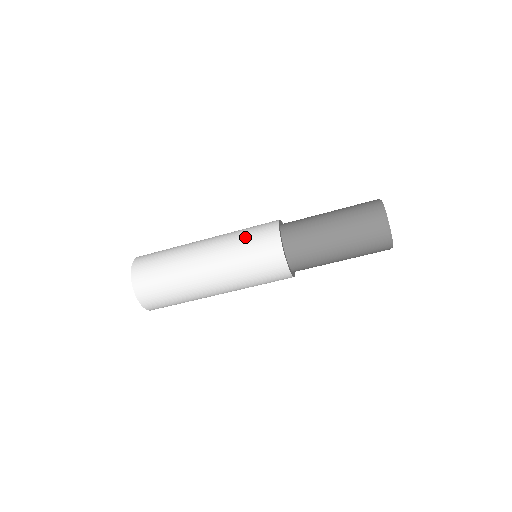
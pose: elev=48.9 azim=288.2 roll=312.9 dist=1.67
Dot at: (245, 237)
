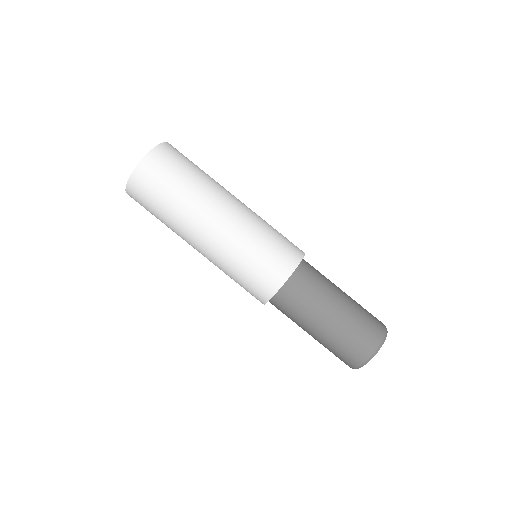
Dot at: (273, 232)
